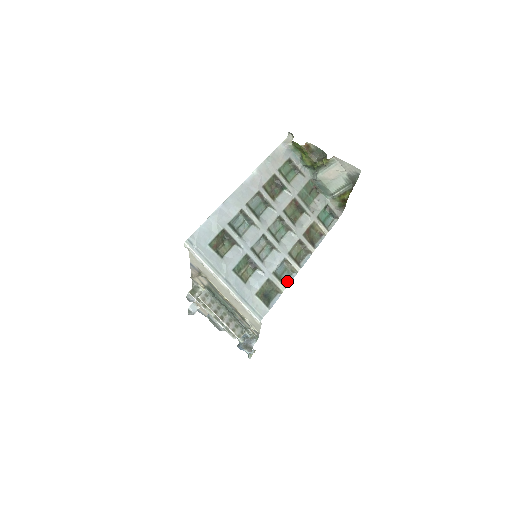
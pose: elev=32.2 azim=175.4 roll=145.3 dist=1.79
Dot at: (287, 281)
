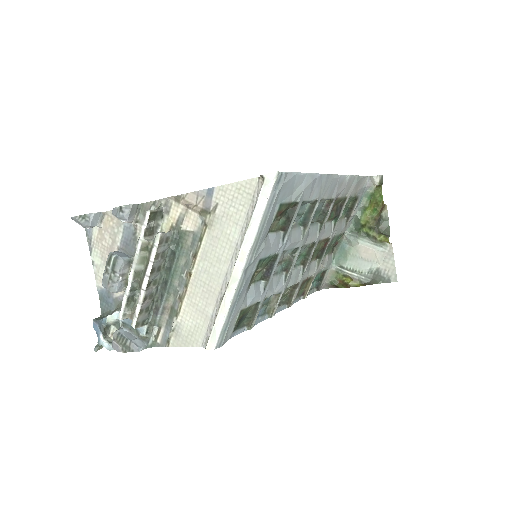
Dot at: (258, 318)
